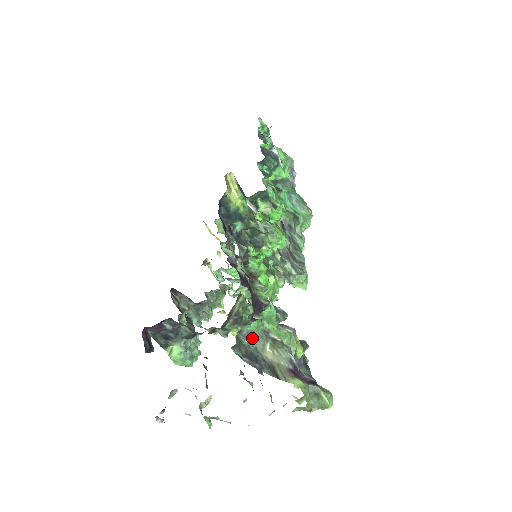
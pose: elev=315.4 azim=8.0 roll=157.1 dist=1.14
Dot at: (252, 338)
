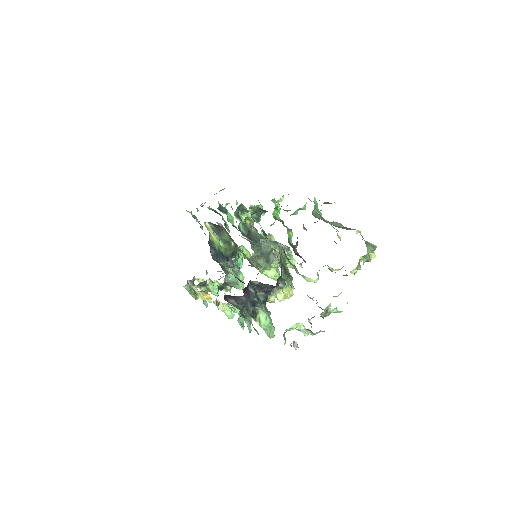
Dot at: (319, 217)
